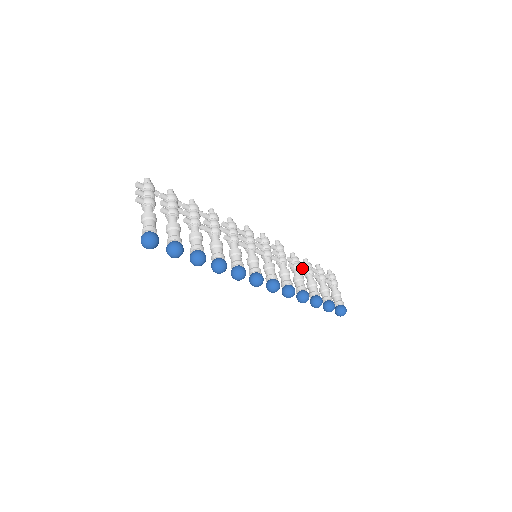
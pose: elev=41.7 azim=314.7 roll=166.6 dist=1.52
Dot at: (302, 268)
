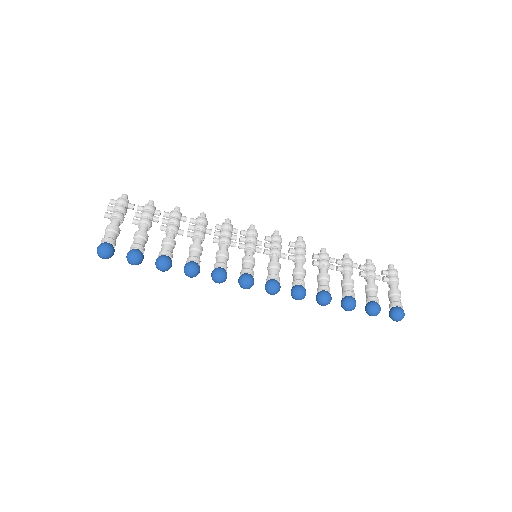
Dot at: (333, 265)
